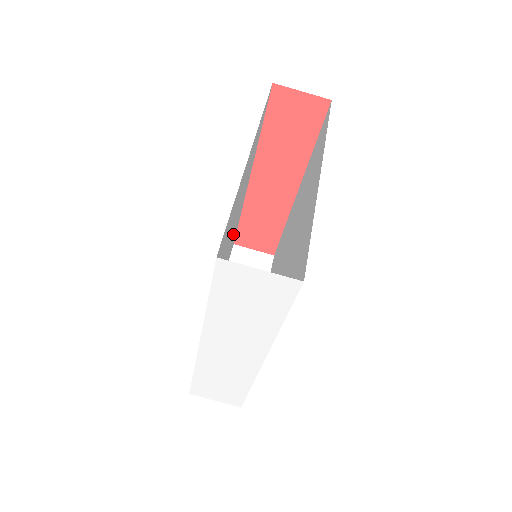
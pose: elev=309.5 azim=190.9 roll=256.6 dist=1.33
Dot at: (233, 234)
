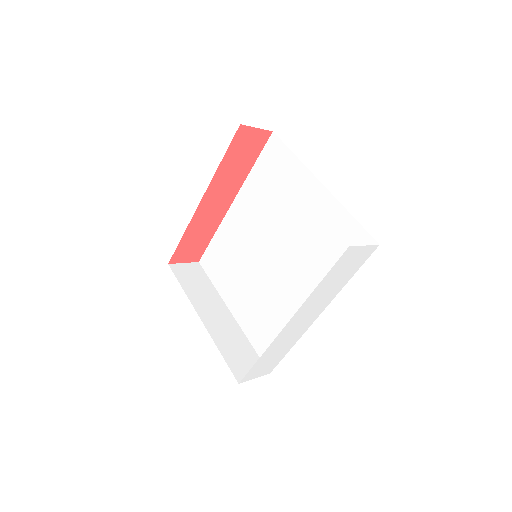
Dot at: occluded
